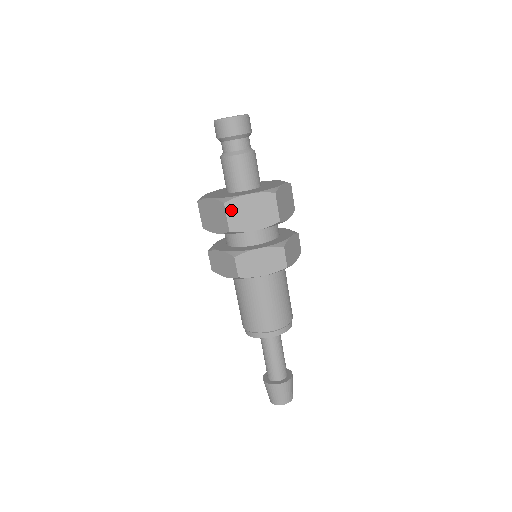
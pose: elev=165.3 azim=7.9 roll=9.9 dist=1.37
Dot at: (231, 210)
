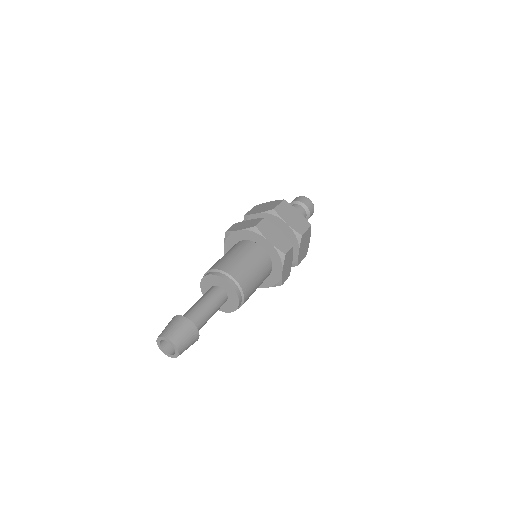
Dot at: (284, 205)
